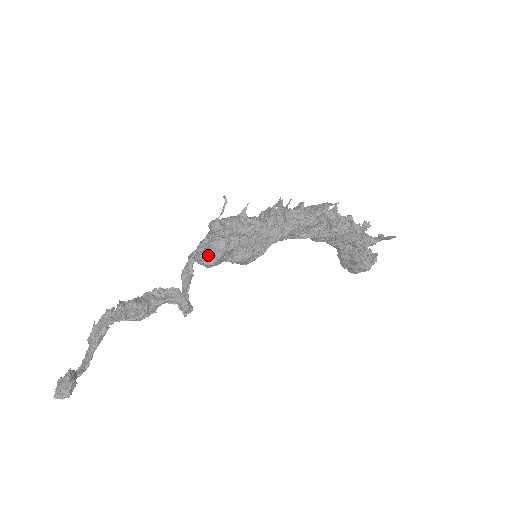
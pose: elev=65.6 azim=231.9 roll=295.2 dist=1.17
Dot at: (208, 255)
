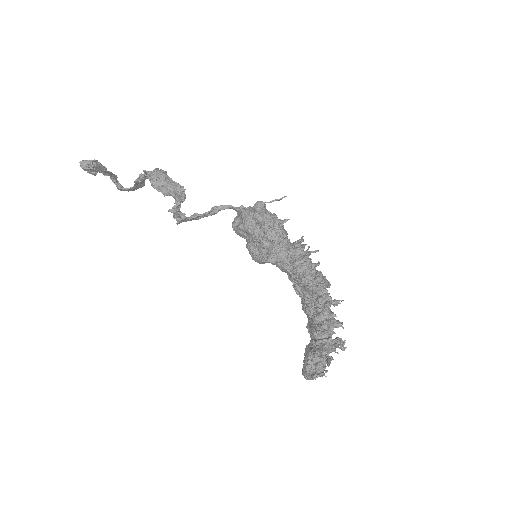
Dot at: (239, 220)
